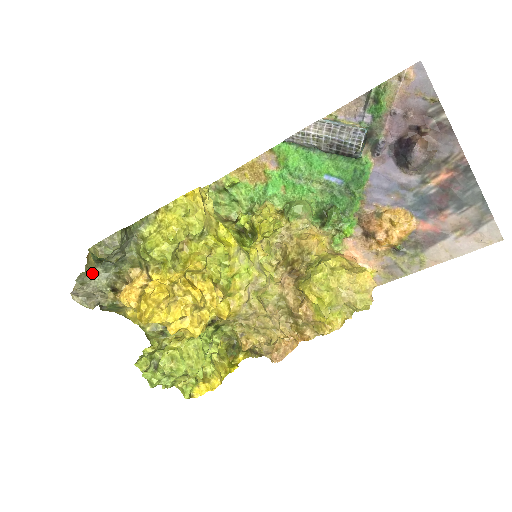
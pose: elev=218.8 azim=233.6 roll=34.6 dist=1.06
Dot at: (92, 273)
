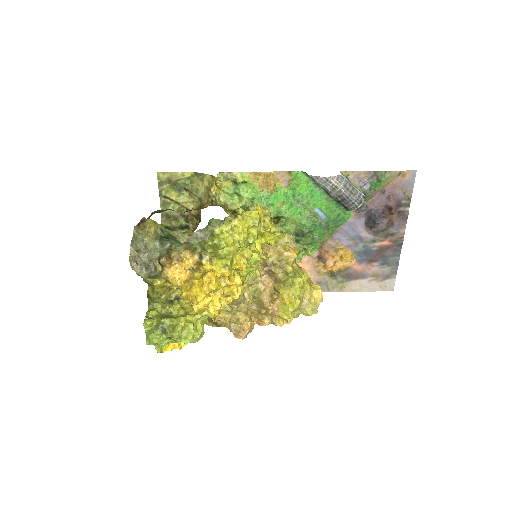
Dot at: (146, 242)
